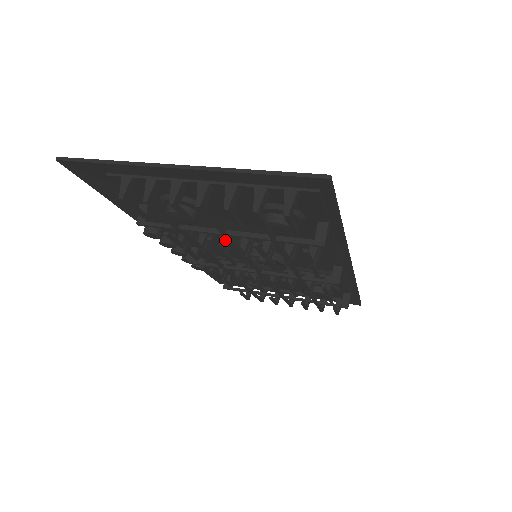
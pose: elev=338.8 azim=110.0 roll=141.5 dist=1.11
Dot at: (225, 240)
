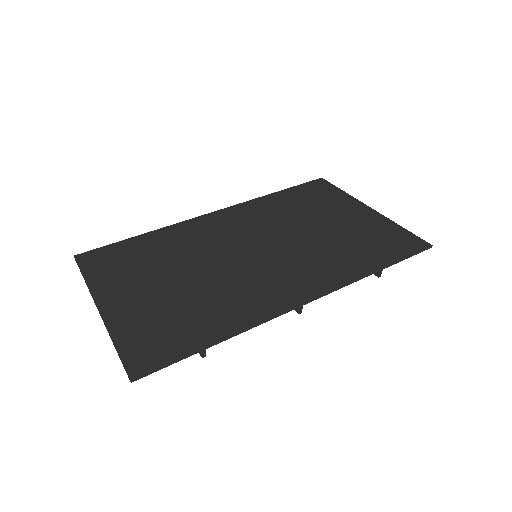
Dot at: occluded
